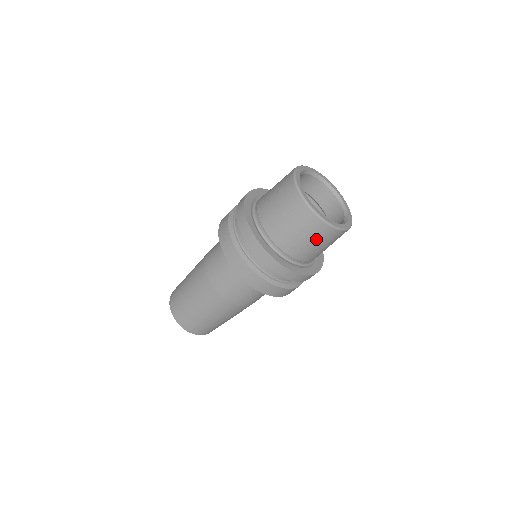
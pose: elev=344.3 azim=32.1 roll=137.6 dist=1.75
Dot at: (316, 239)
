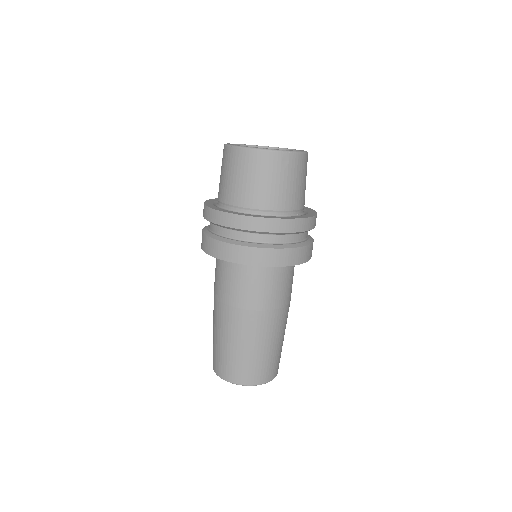
Dot at: (244, 171)
